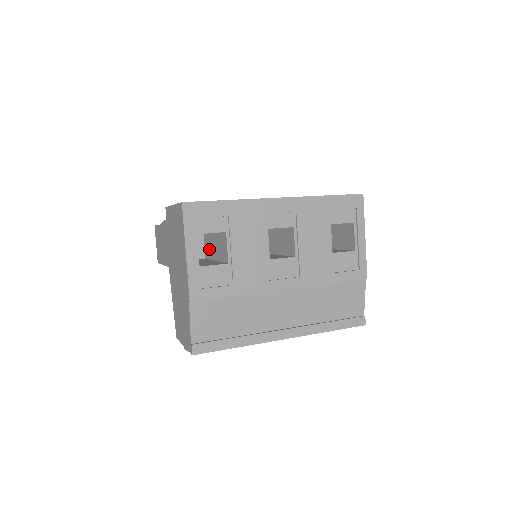
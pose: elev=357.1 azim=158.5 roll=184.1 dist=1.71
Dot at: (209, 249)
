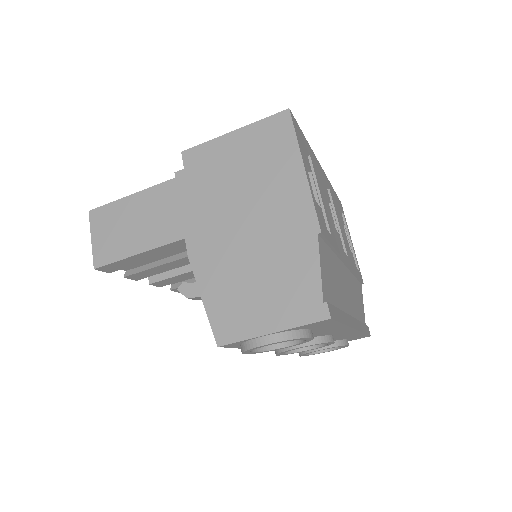
Dot at: occluded
